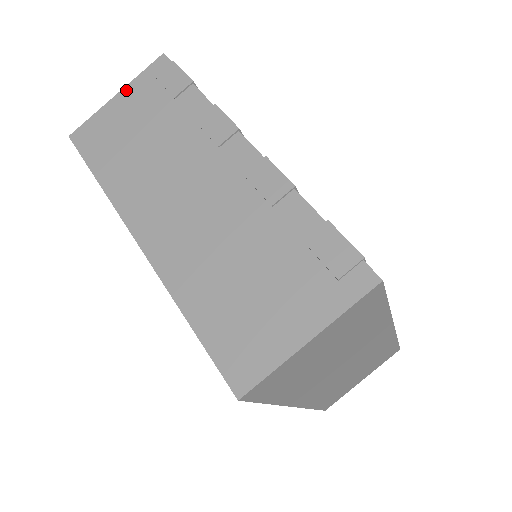
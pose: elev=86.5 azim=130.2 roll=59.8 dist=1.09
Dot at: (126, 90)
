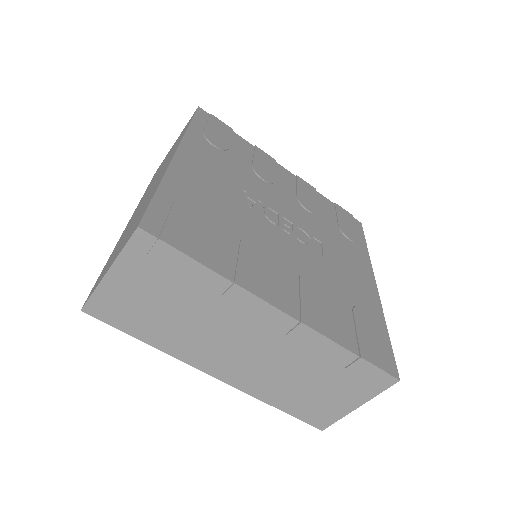
Dot at: (117, 268)
